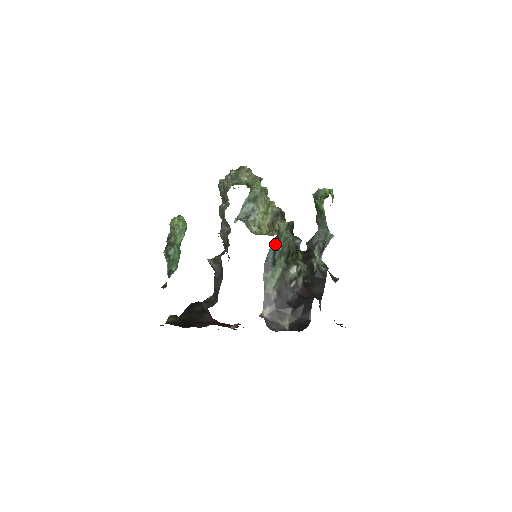
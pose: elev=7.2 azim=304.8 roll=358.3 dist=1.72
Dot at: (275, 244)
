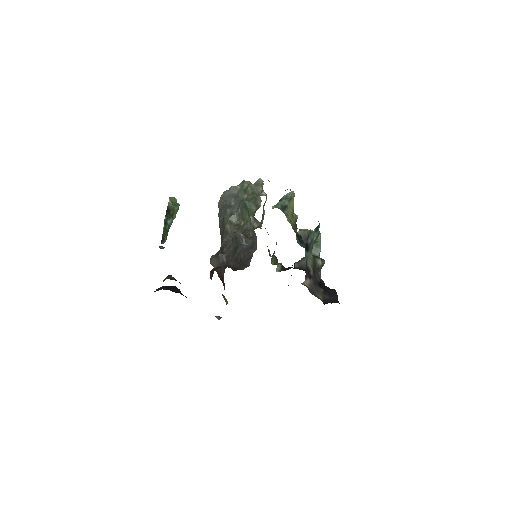
Dot at: (314, 233)
